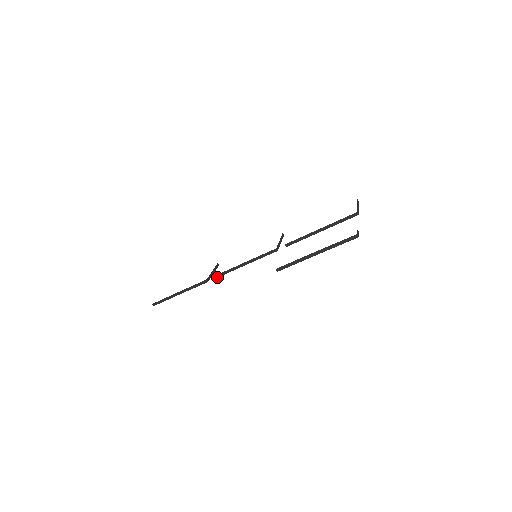
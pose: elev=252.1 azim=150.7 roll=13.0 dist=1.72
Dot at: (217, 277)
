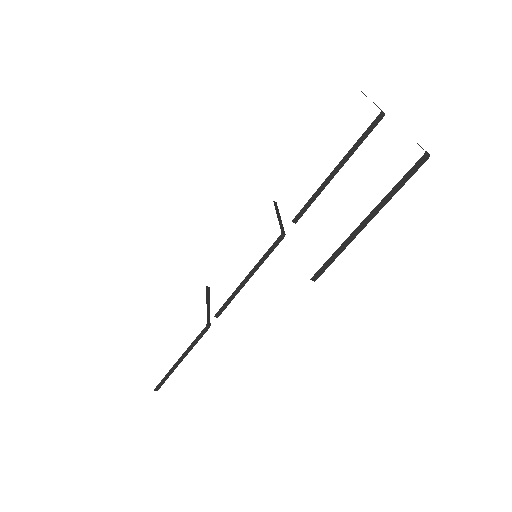
Dot at: (219, 315)
